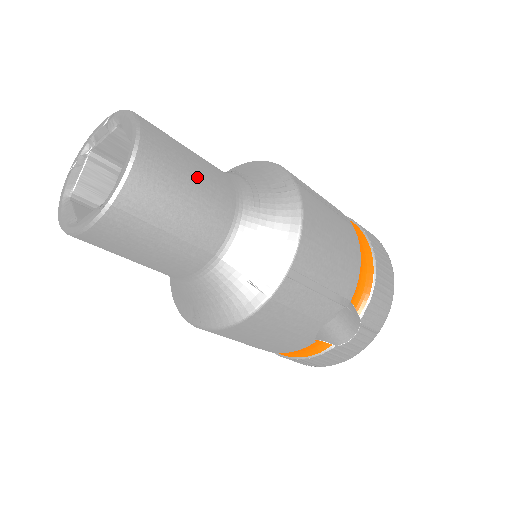
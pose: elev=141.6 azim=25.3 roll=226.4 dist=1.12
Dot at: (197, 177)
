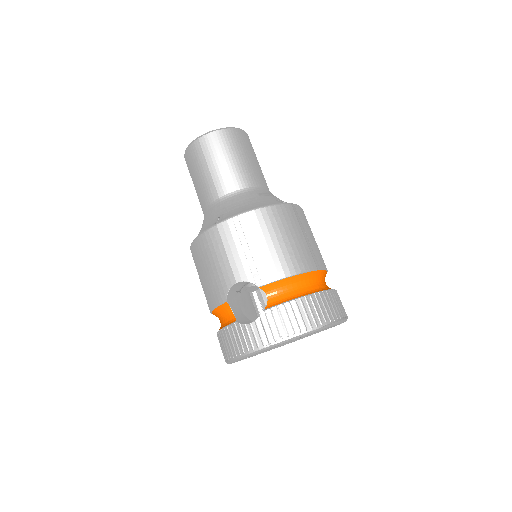
Dot at: (242, 160)
